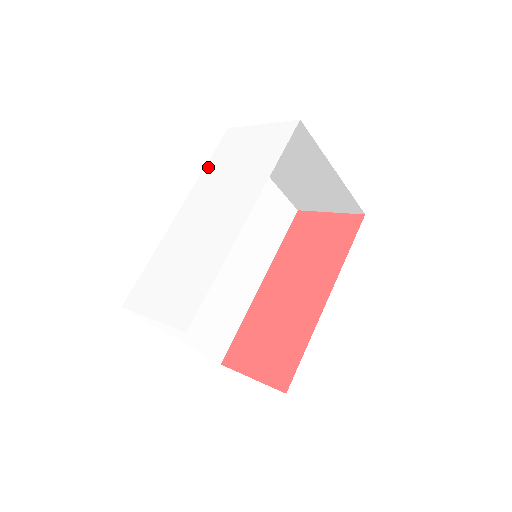
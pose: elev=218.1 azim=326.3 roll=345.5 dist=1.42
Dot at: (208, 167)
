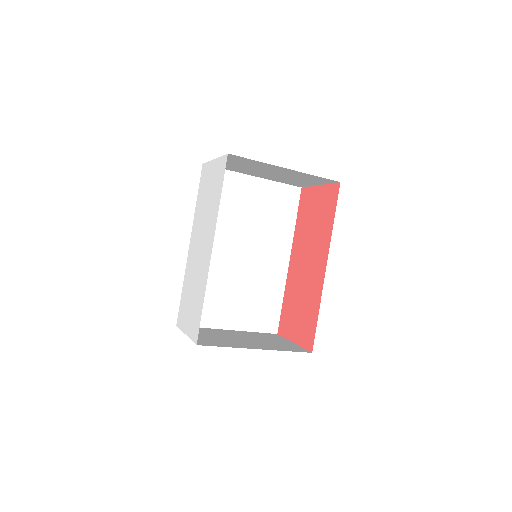
Dot at: (197, 203)
